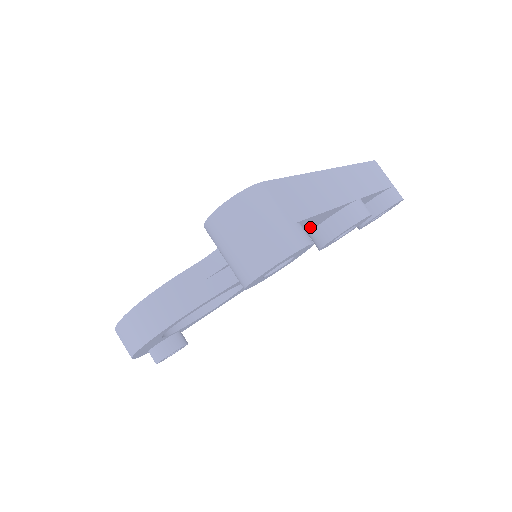
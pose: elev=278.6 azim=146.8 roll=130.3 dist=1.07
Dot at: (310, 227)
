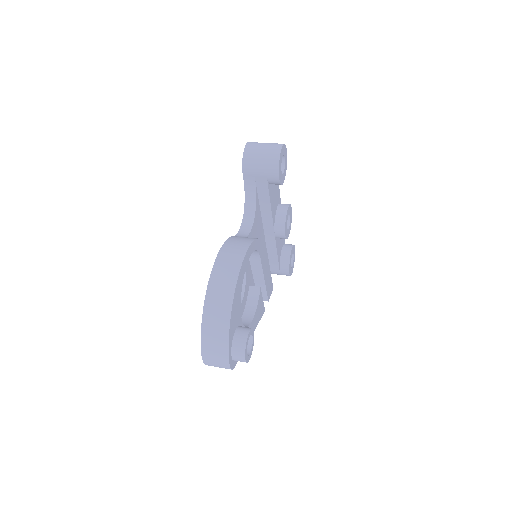
Dot at: (275, 199)
